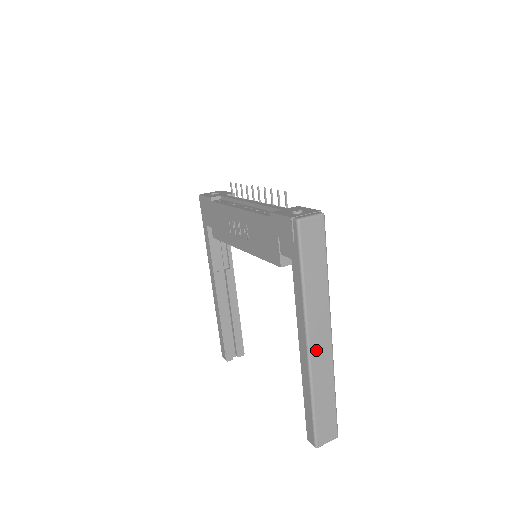
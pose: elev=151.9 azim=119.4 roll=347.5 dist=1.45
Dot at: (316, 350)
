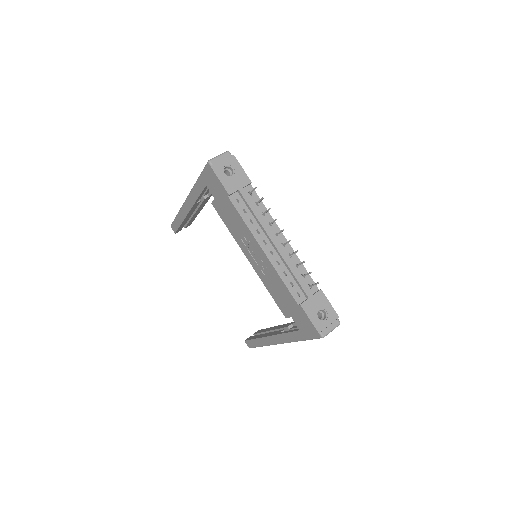
Dot at: occluded
